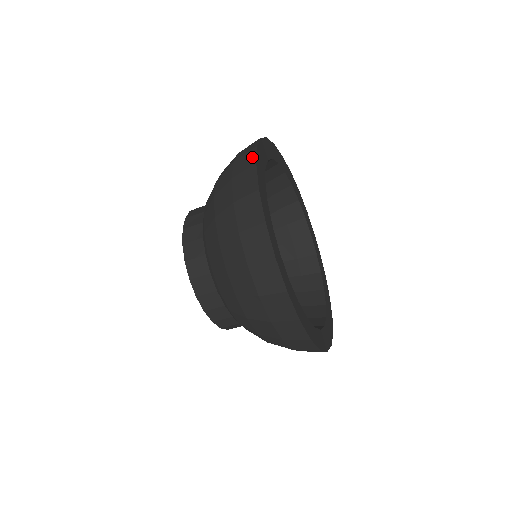
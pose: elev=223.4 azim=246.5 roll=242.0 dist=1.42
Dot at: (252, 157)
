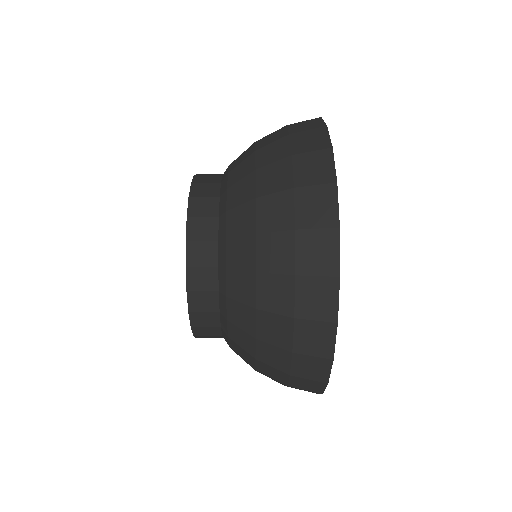
Dot at: (331, 301)
